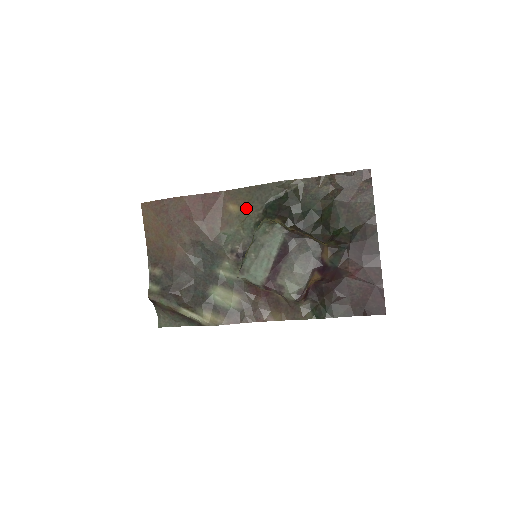
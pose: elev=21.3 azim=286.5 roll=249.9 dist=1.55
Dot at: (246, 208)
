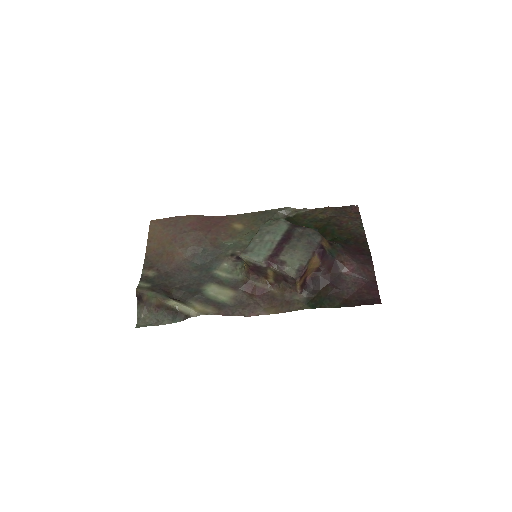
Dot at: (250, 226)
